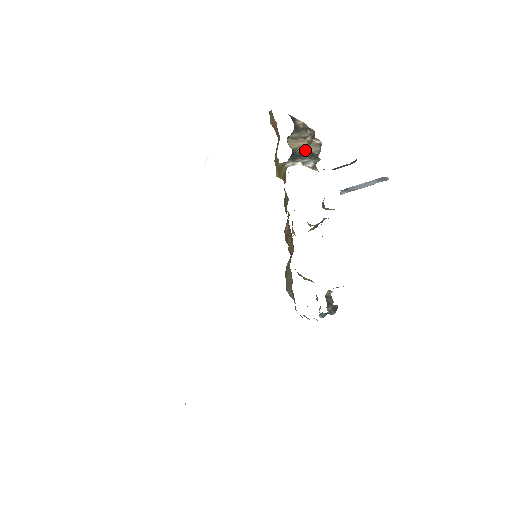
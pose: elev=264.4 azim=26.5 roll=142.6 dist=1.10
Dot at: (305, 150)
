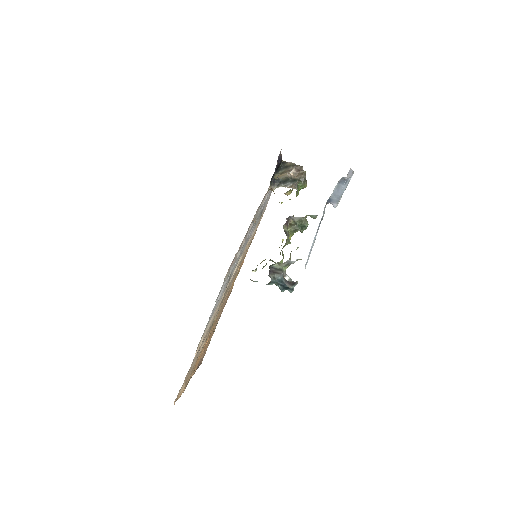
Dot at: (287, 178)
